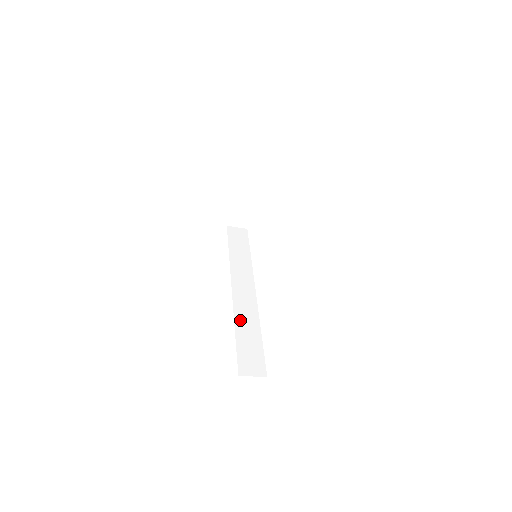
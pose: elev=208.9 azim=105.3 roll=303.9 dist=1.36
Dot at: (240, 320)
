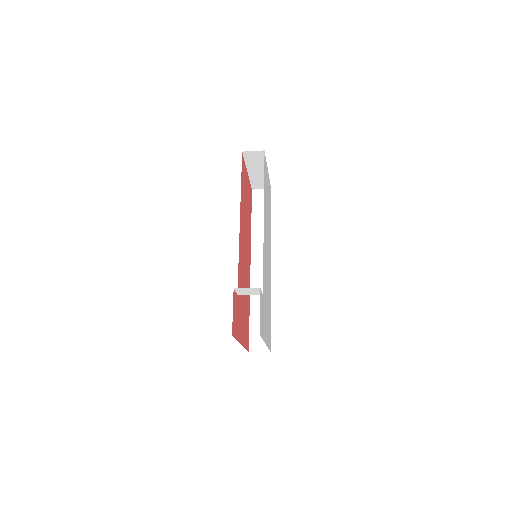
Dot at: (255, 300)
